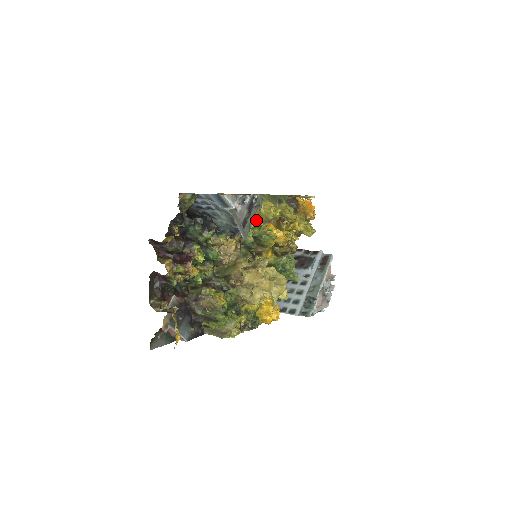
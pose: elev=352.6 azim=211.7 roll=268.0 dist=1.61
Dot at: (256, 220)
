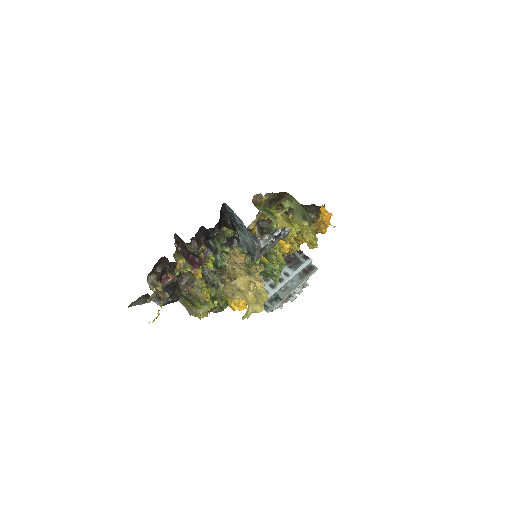
Dot at: occluded
